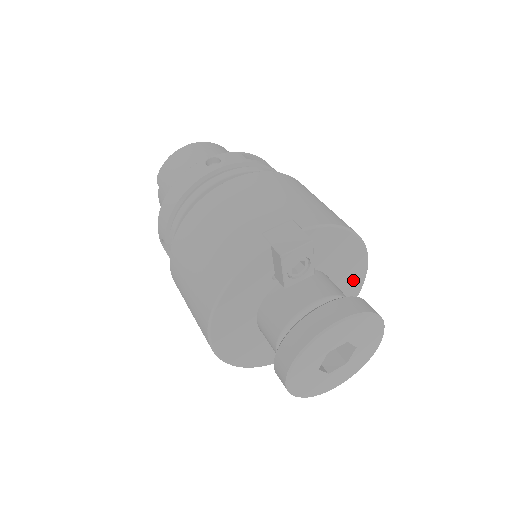
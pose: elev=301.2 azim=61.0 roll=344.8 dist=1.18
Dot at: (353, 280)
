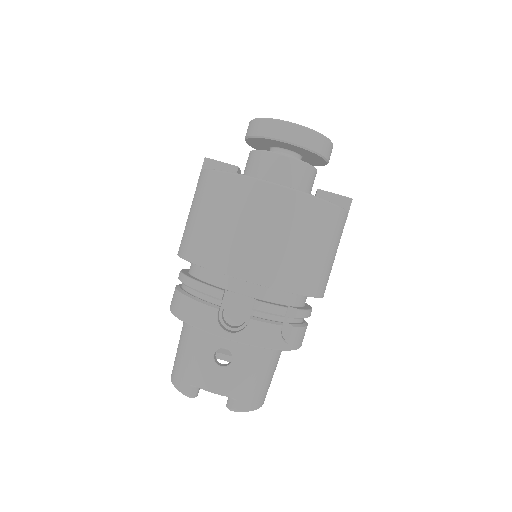
Dot at: occluded
